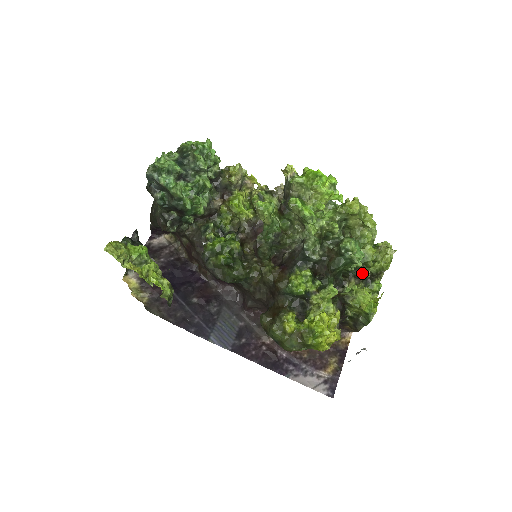
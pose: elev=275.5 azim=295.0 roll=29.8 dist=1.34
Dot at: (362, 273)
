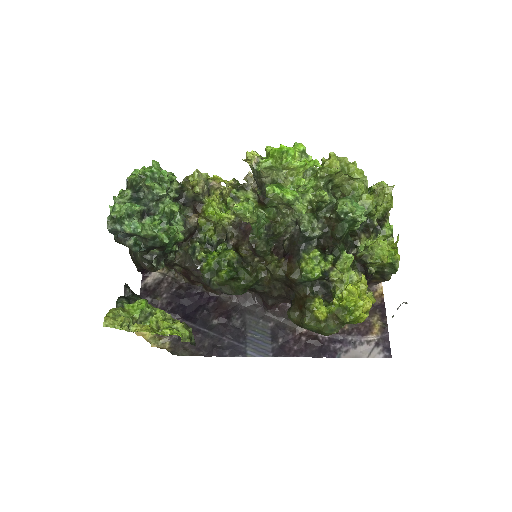
Dot at: (369, 224)
